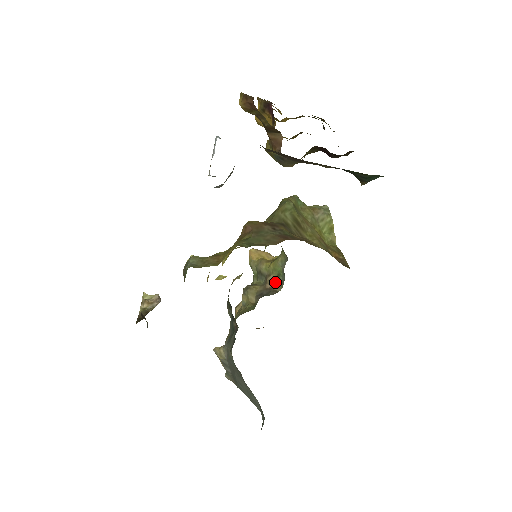
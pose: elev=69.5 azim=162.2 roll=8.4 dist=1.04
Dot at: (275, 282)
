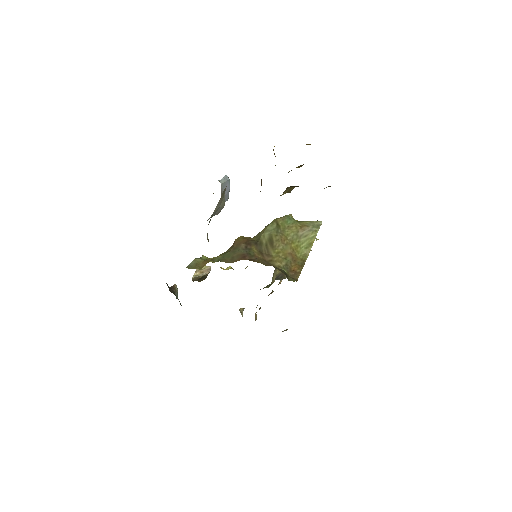
Dot at: occluded
